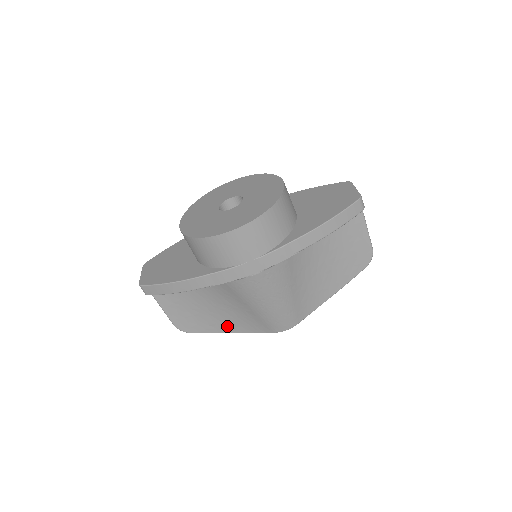
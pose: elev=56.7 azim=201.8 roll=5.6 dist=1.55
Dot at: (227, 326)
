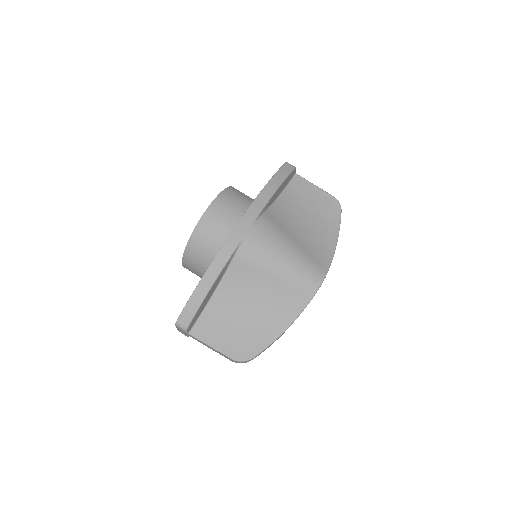
Dot at: (276, 324)
